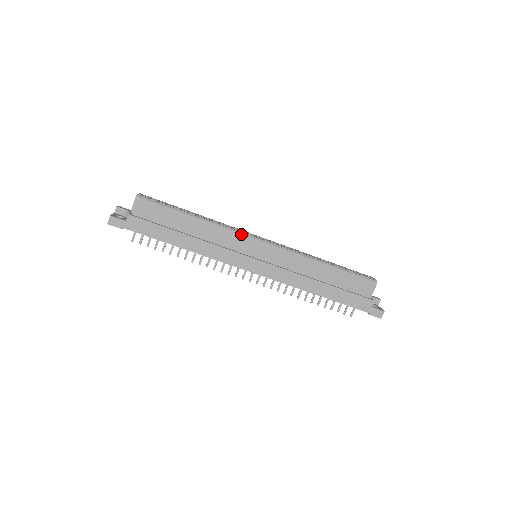
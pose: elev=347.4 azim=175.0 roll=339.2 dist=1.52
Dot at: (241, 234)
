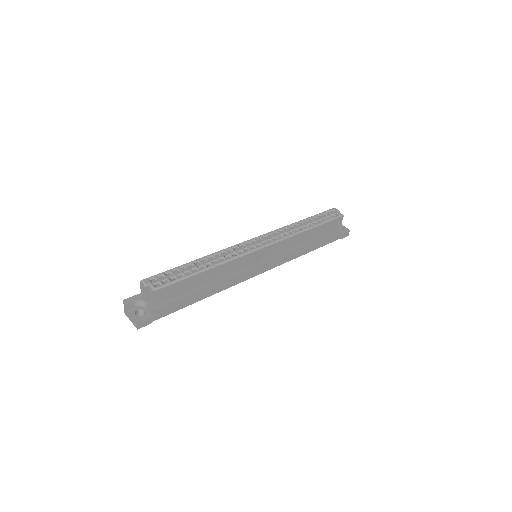
Dot at: (247, 254)
